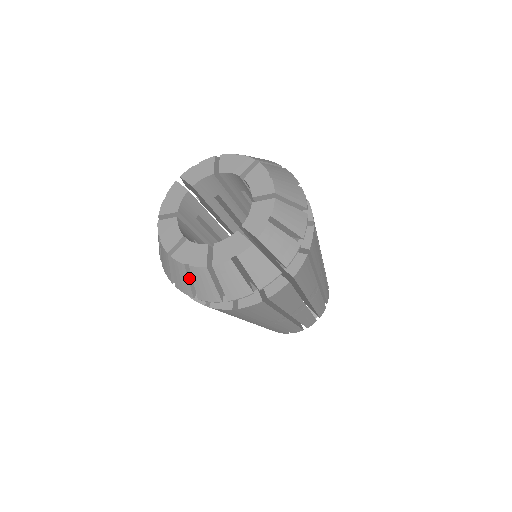
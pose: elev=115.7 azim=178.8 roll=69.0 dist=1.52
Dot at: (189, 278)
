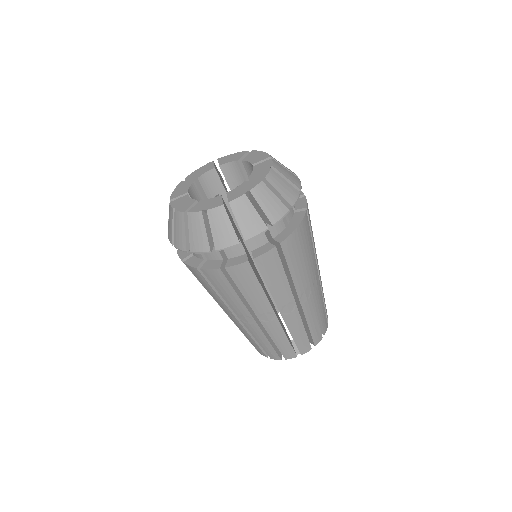
Dot at: (206, 228)
